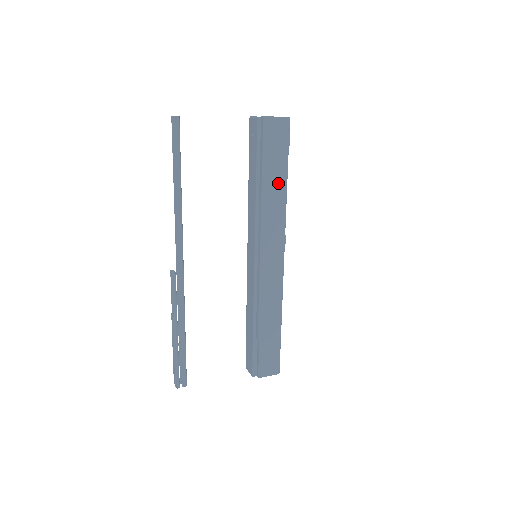
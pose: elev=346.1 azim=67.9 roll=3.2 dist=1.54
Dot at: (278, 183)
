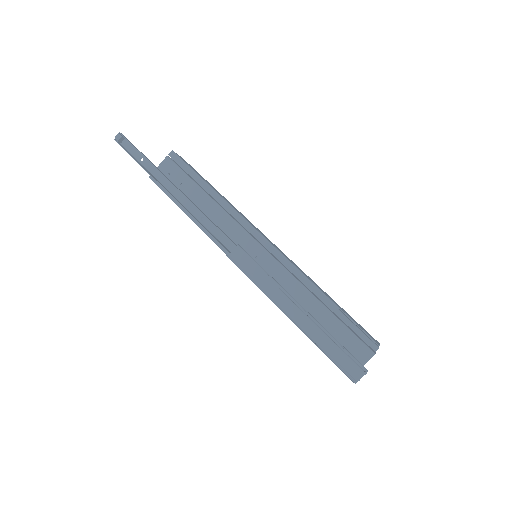
Dot at: occluded
